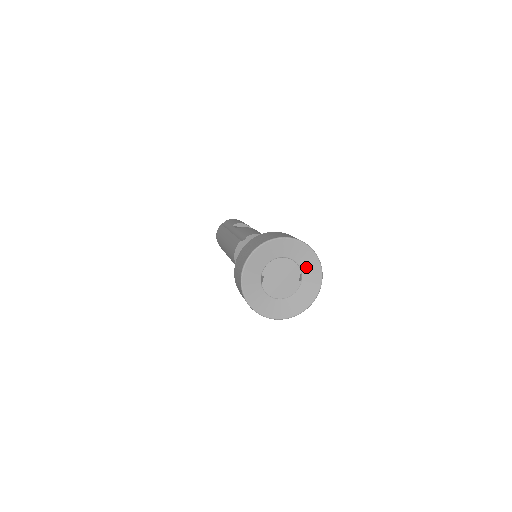
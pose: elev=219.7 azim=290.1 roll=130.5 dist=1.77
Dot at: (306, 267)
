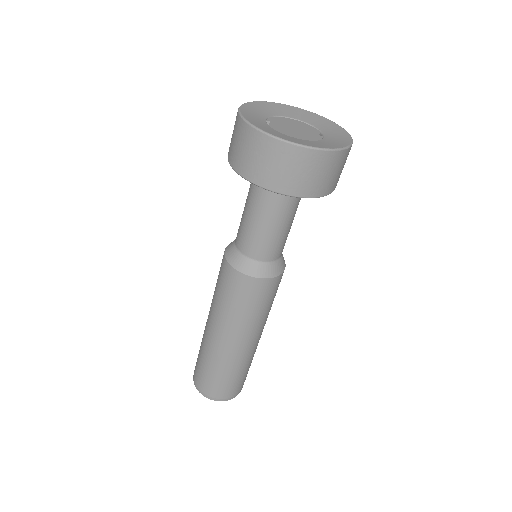
Dot at: (325, 129)
